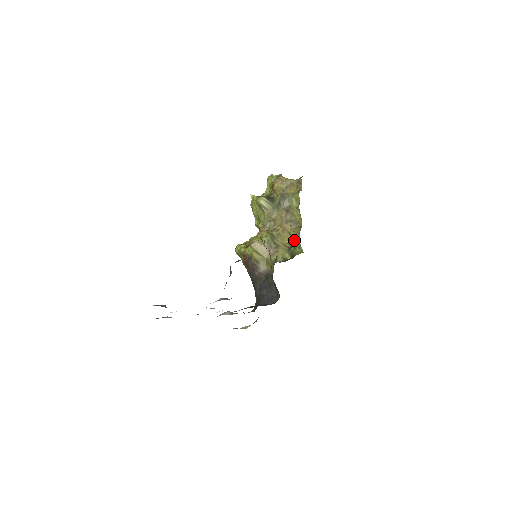
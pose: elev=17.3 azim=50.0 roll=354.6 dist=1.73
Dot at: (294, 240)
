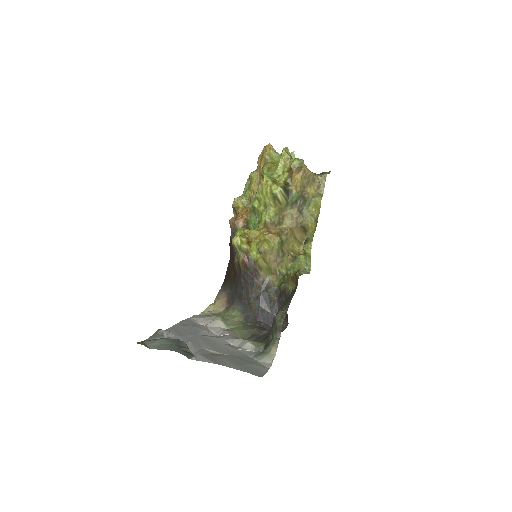
Dot at: (297, 246)
